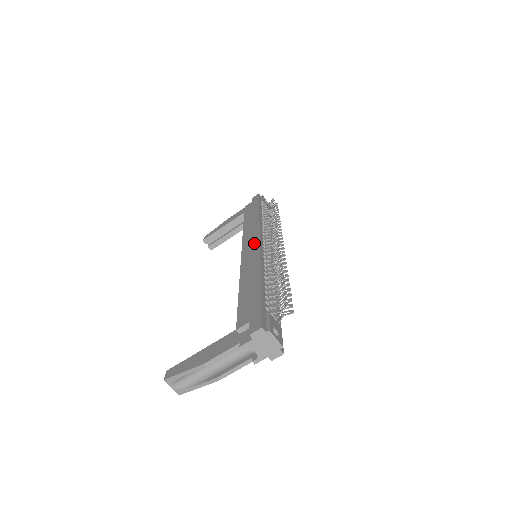
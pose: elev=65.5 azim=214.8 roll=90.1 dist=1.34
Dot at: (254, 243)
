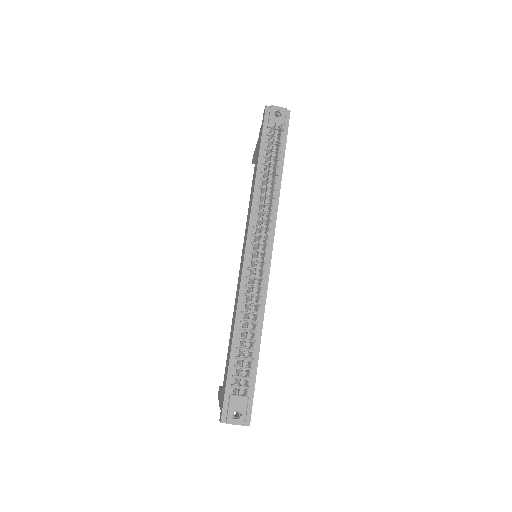
Dot at: (243, 255)
